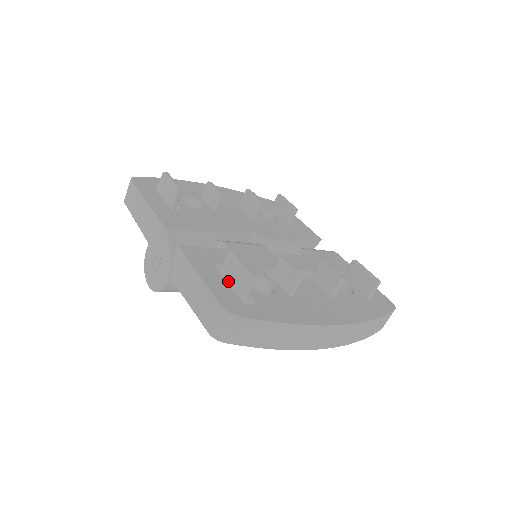
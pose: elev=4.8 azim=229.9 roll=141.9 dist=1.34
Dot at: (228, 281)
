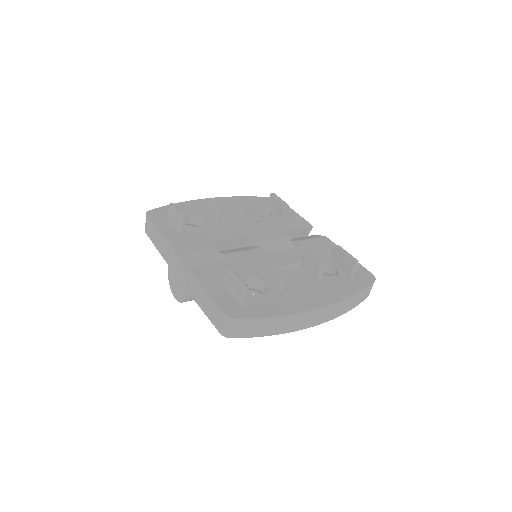
Dot at: (229, 290)
